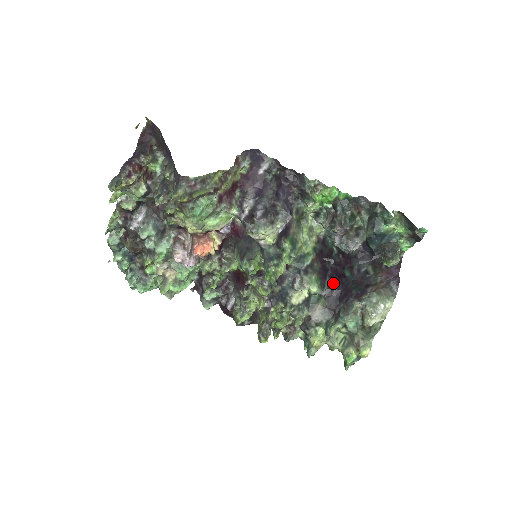
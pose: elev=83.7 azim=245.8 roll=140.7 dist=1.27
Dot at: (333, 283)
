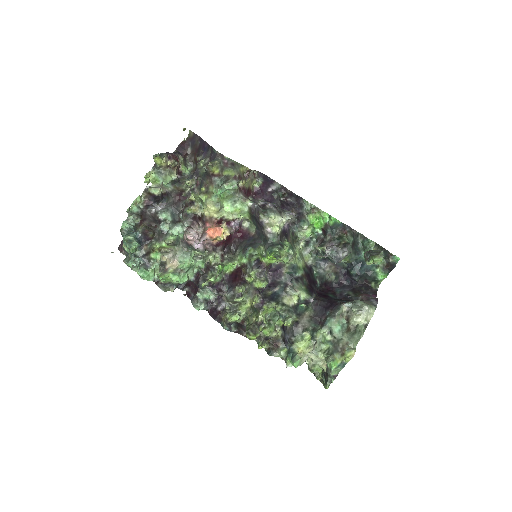
Dot at: (319, 297)
